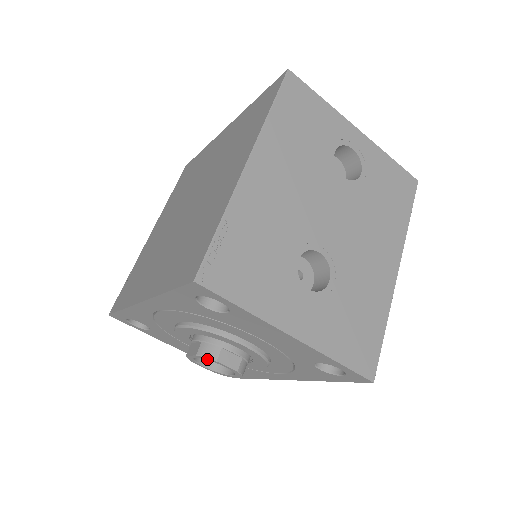
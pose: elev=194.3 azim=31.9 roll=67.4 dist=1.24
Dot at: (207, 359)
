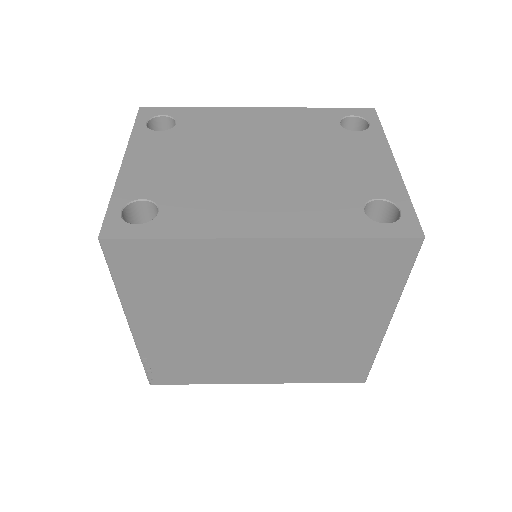
Dot at: occluded
